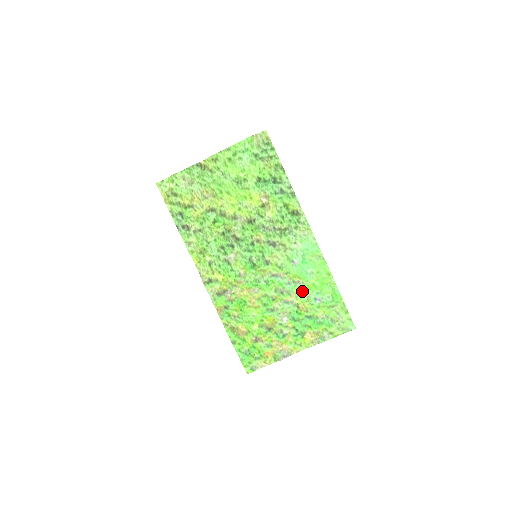
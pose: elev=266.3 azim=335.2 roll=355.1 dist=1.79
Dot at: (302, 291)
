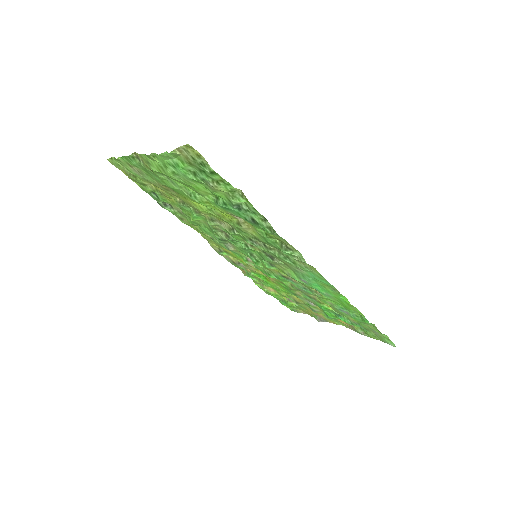
Dot at: (323, 298)
